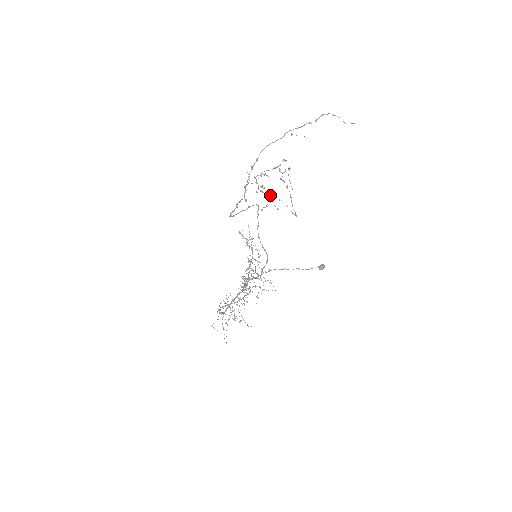
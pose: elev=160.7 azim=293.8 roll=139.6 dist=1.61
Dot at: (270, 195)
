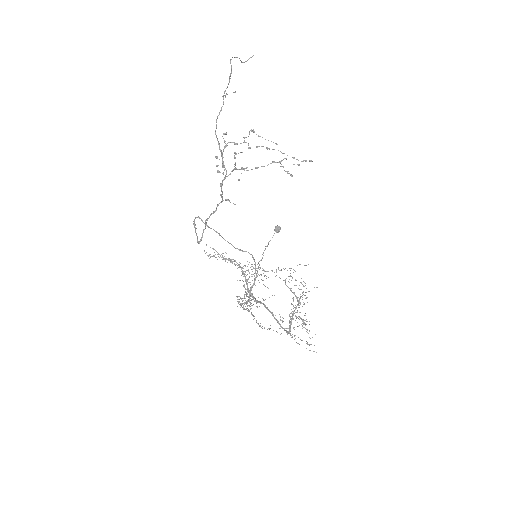
Dot at: (274, 162)
